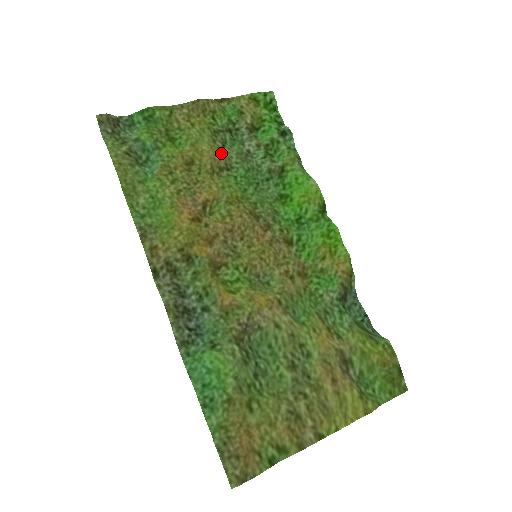
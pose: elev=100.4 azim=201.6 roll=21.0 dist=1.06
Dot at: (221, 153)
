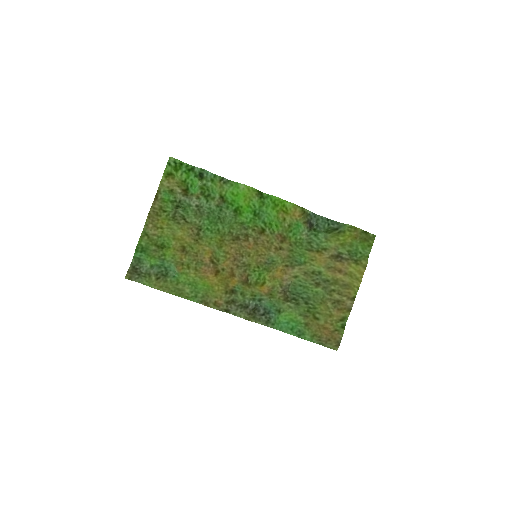
Dot at: (189, 226)
